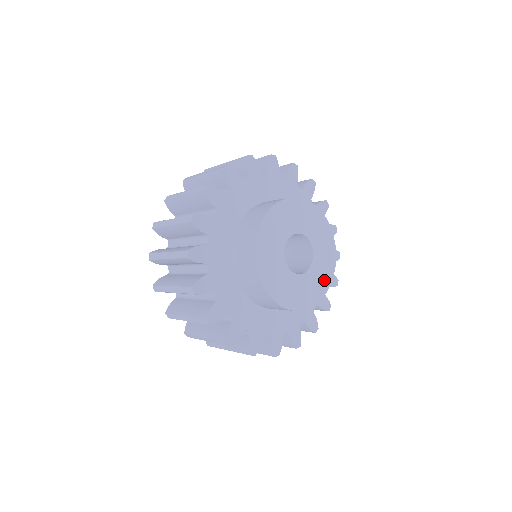
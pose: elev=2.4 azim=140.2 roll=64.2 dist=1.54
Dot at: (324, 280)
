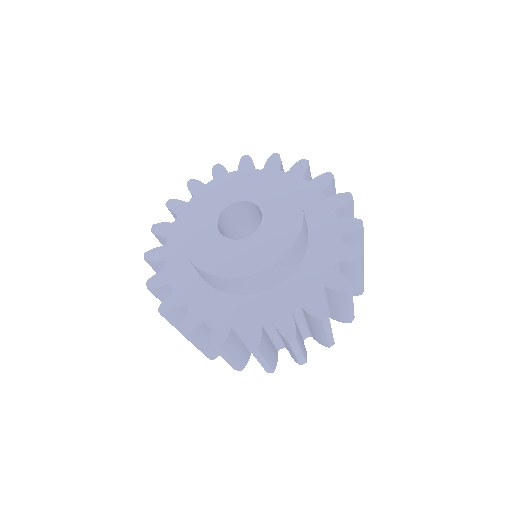
Dot at: (240, 265)
